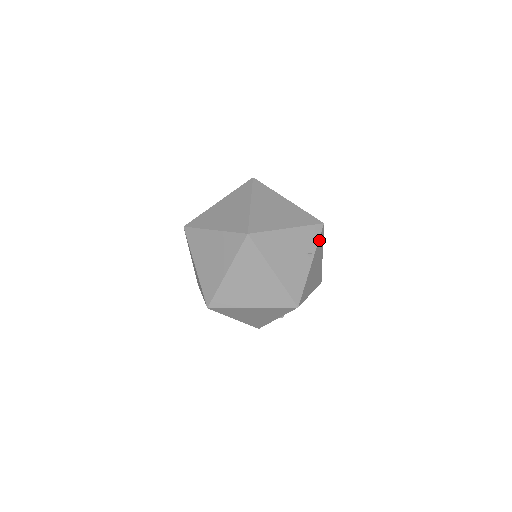
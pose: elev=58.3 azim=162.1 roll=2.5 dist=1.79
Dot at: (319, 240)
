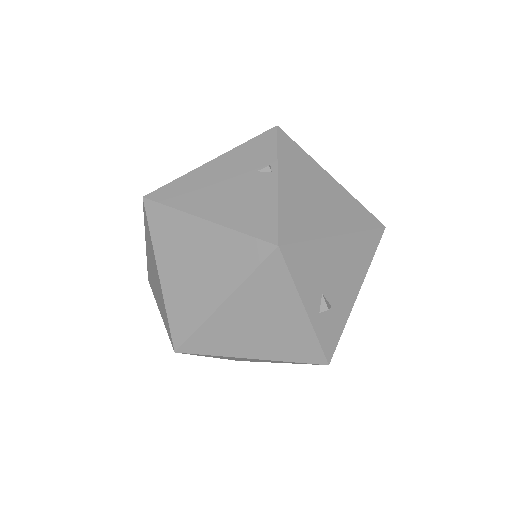
Dot at: (281, 148)
